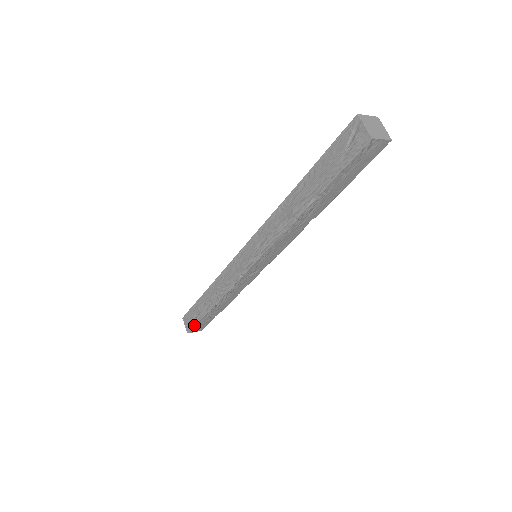
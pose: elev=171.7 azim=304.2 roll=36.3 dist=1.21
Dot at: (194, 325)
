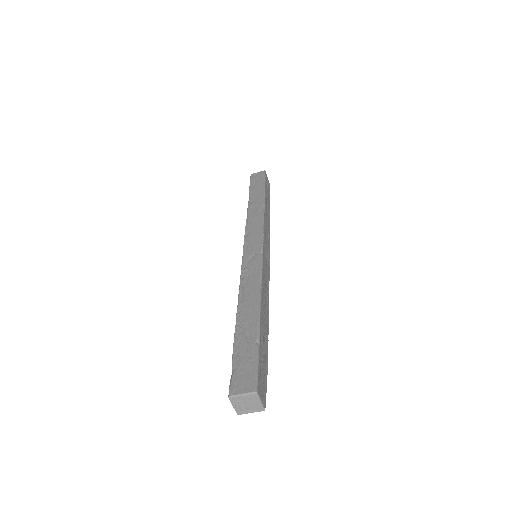
Dot at: (232, 371)
